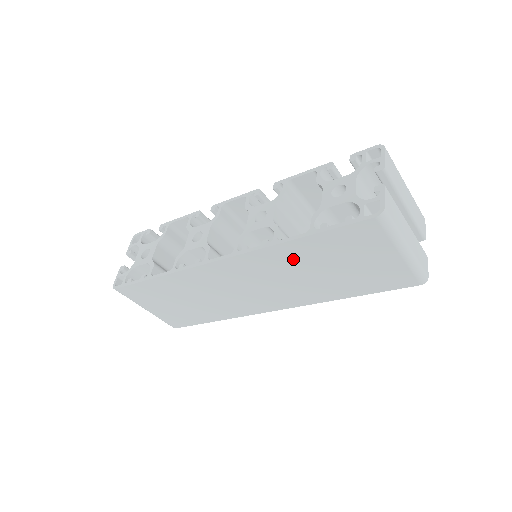
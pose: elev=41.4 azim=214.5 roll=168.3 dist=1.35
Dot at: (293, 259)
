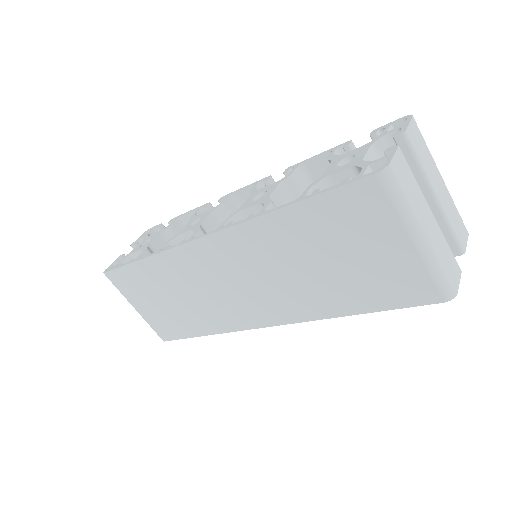
Dot at: (281, 241)
